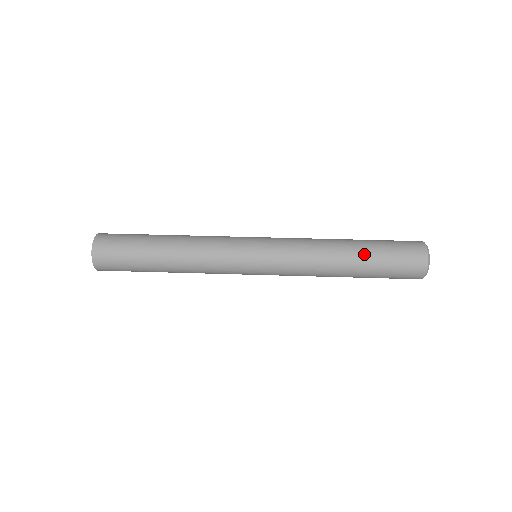
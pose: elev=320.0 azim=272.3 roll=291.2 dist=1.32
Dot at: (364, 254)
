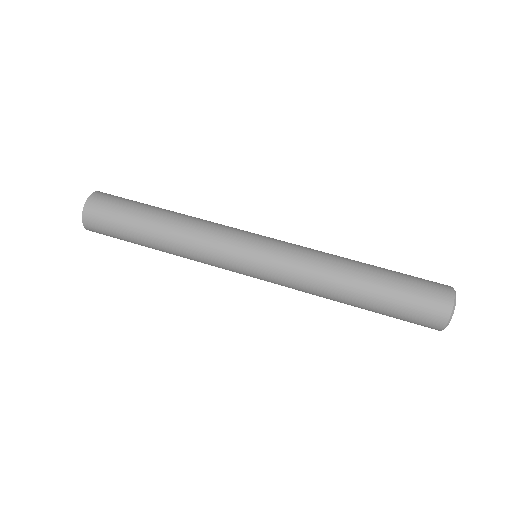
Dot at: (374, 294)
